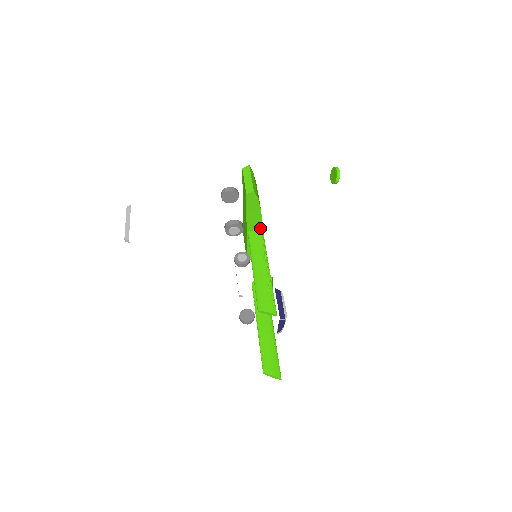
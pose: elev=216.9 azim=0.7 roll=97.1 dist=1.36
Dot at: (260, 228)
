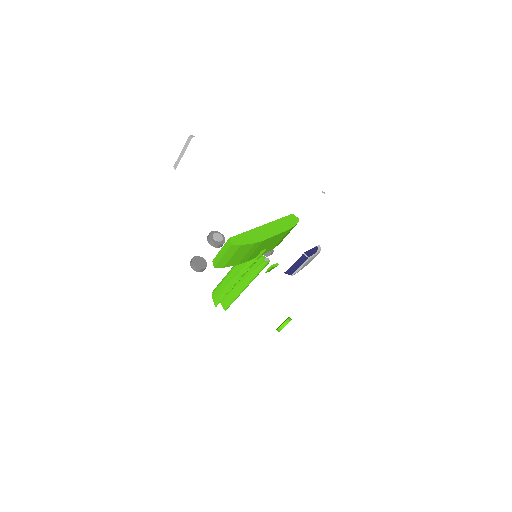
Dot at: (254, 257)
